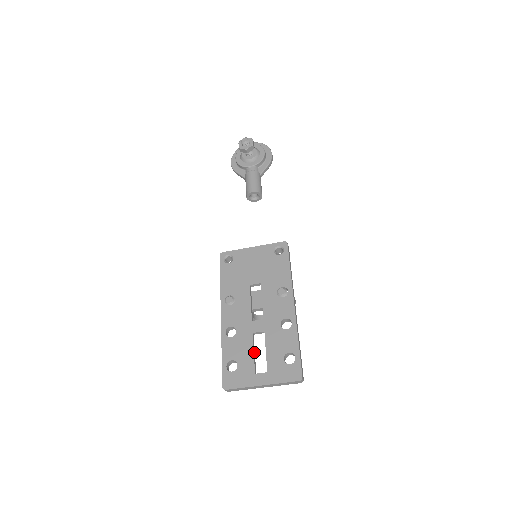
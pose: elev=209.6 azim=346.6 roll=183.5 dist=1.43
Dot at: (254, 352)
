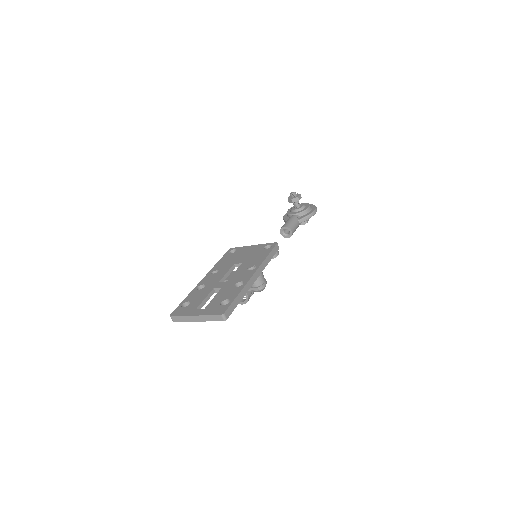
Dot at: (207, 299)
